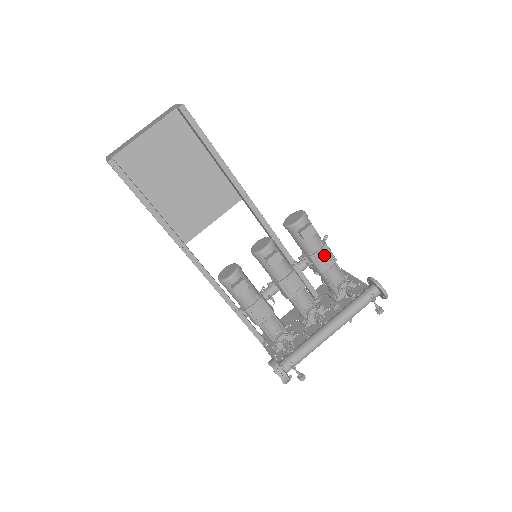
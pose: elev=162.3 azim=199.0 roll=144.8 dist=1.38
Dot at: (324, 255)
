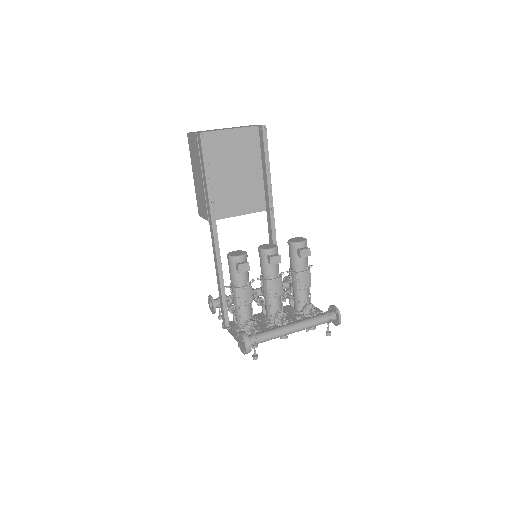
Dot at: (306, 277)
